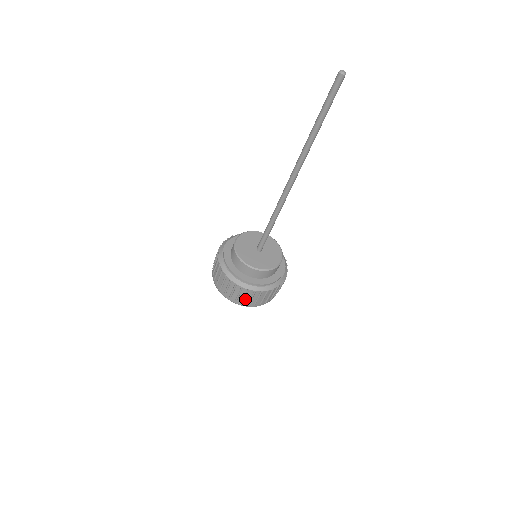
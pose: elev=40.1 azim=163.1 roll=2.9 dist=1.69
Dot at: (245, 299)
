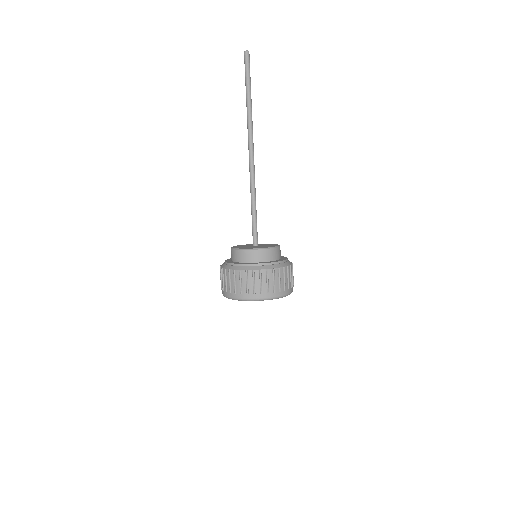
Dot at: (275, 285)
